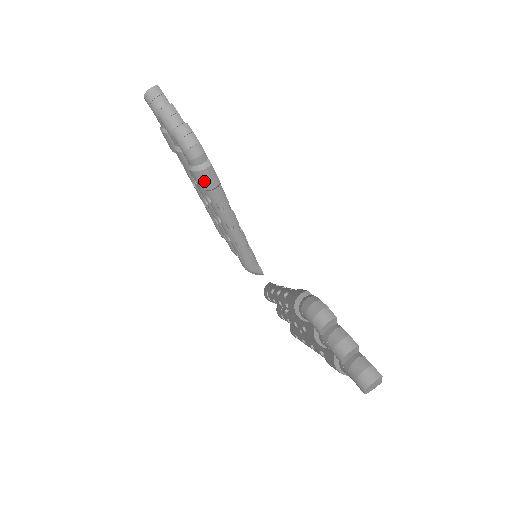
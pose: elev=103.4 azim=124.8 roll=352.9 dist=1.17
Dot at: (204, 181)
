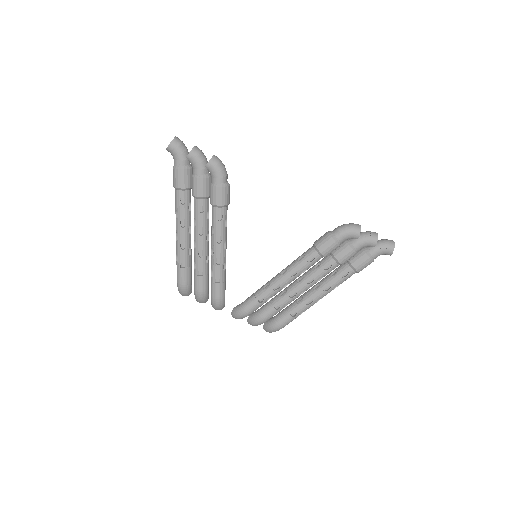
Dot at: (227, 196)
